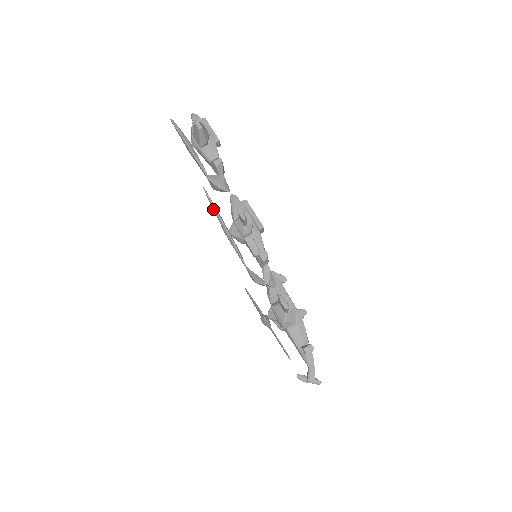
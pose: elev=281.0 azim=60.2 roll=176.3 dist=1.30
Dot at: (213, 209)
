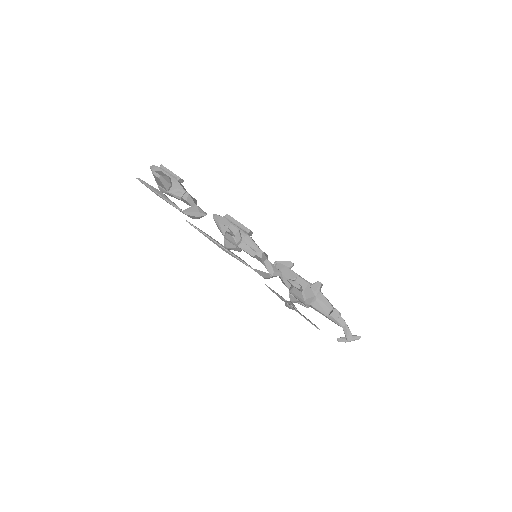
Dot at: occluded
